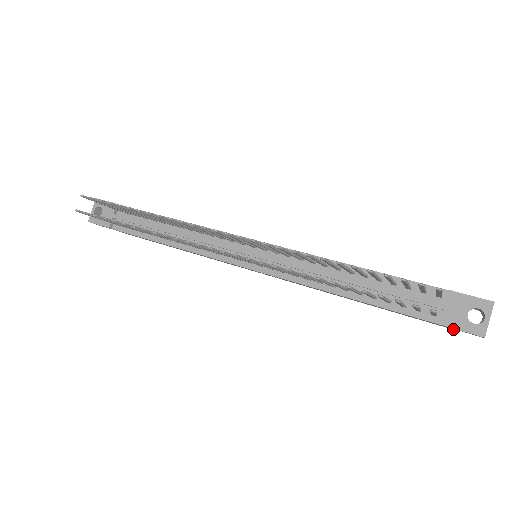
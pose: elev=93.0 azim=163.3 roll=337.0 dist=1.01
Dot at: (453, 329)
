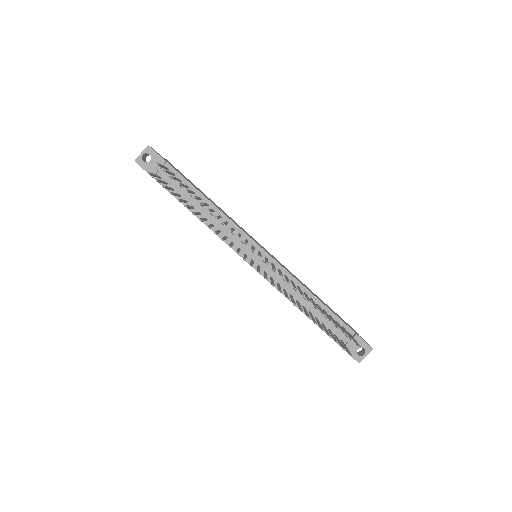
Dot at: occluded
